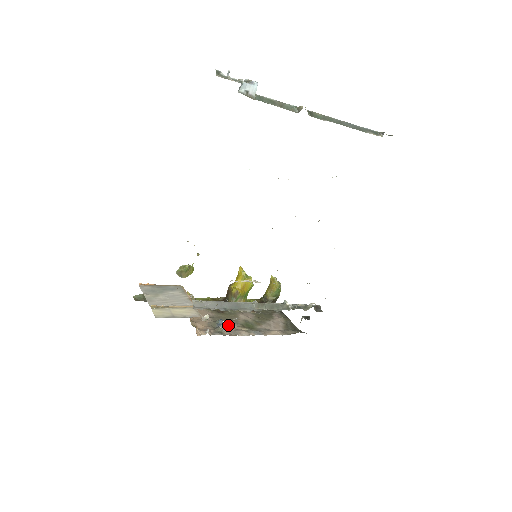
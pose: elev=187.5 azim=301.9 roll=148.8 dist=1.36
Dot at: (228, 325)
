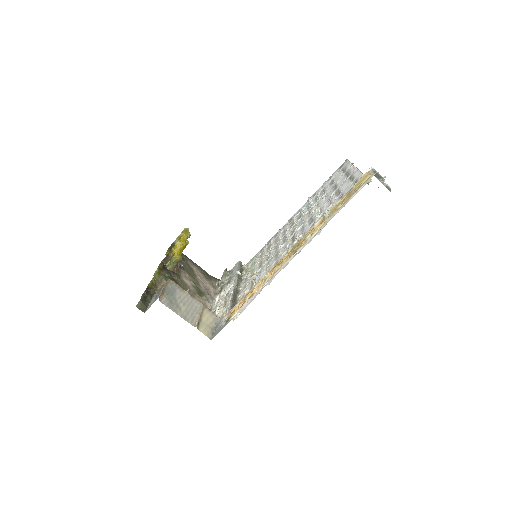
Dot at: occluded
